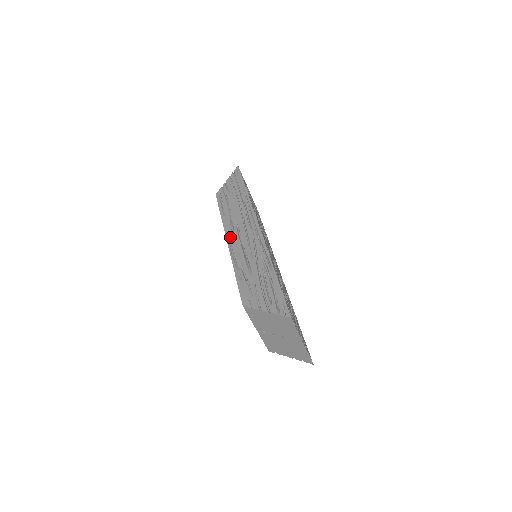
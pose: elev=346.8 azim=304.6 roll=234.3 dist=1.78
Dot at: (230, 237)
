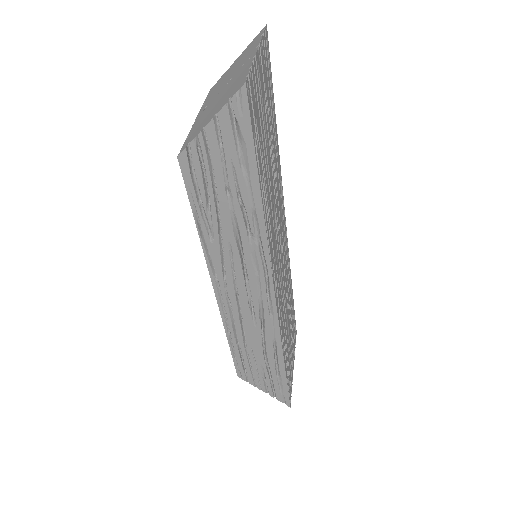
Dot at: occluded
